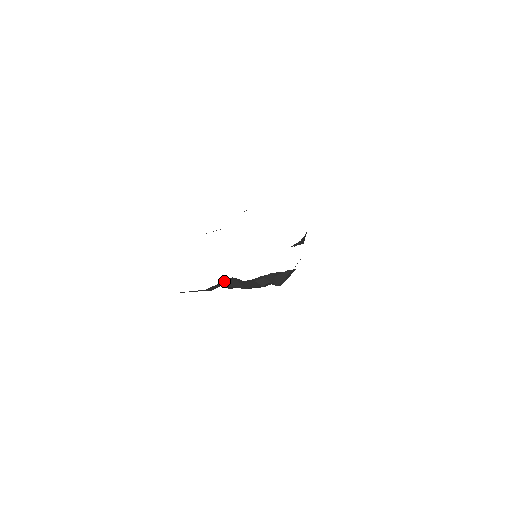
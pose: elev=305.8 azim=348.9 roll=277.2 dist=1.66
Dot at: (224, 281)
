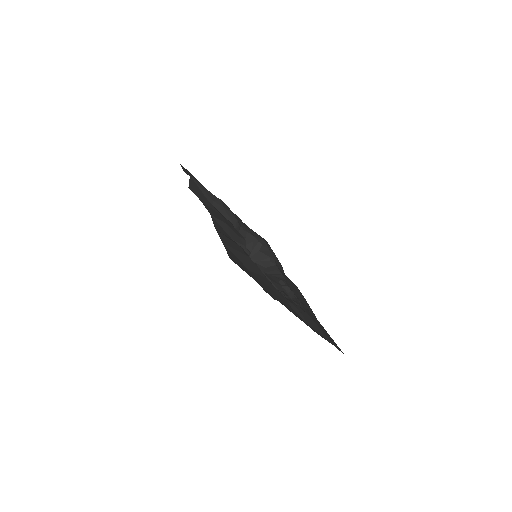
Dot at: (229, 217)
